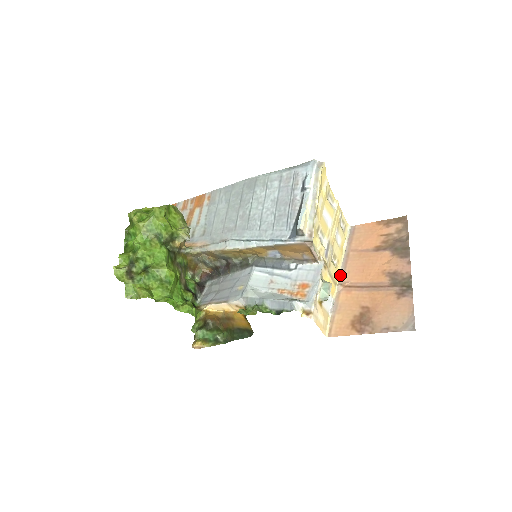
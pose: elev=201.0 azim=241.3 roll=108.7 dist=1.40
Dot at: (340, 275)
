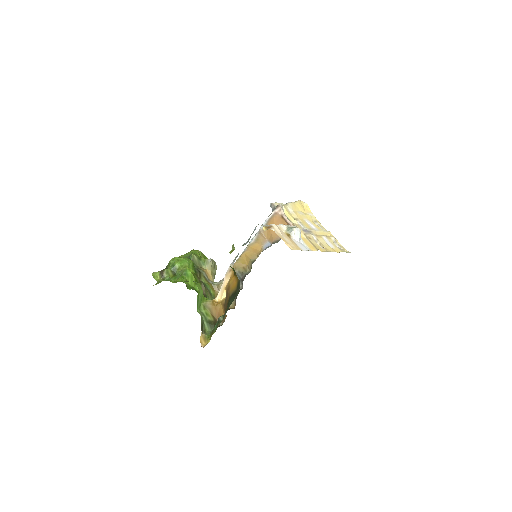
Dot at: (326, 251)
